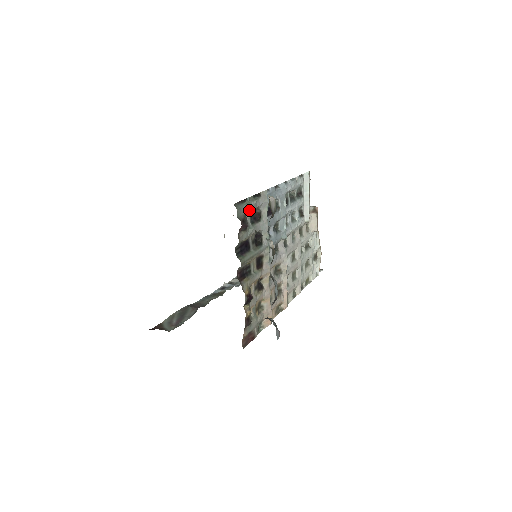
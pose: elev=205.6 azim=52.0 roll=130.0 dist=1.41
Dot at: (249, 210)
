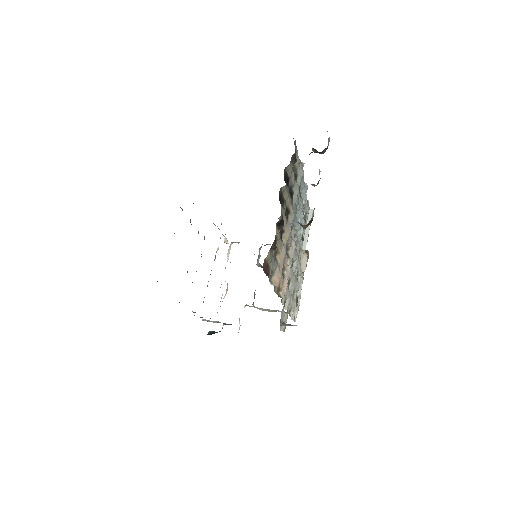
Dot at: occluded
